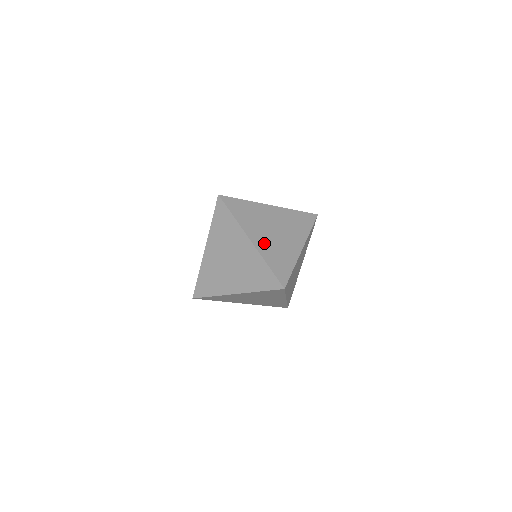
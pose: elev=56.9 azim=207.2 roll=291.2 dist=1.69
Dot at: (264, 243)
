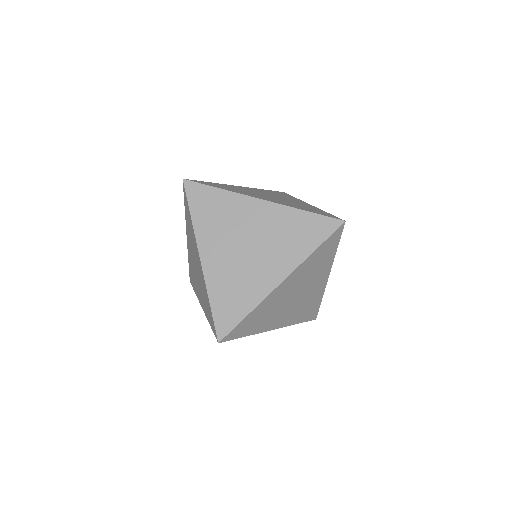
Dot at: (276, 201)
